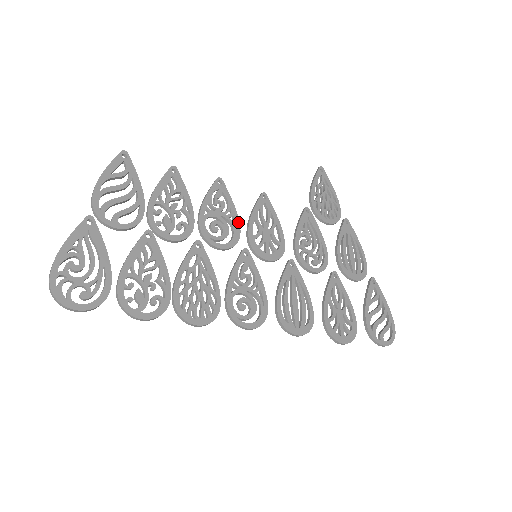
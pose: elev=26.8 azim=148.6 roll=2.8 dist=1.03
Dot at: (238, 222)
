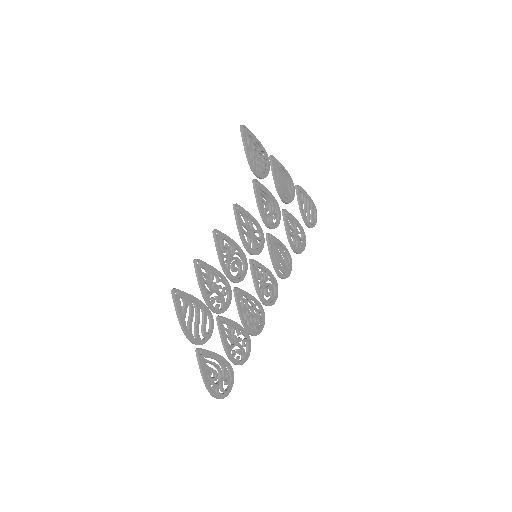
Dot at: (240, 248)
